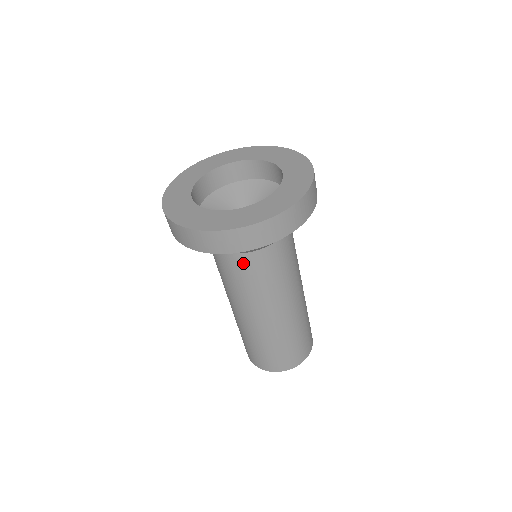
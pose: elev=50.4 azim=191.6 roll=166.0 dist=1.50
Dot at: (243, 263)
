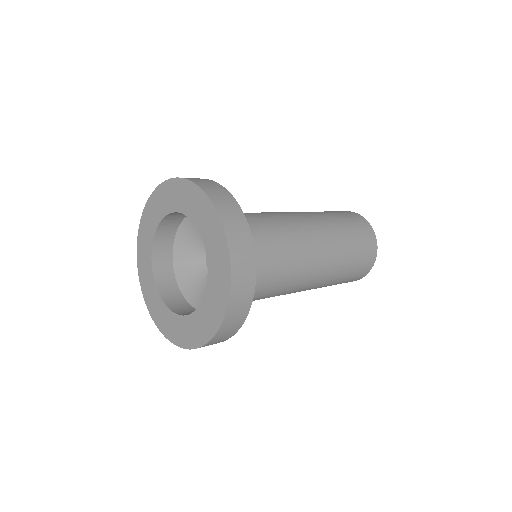
Dot at: occluded
